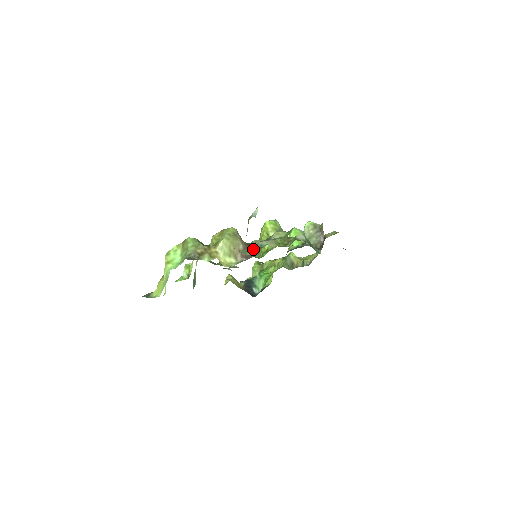
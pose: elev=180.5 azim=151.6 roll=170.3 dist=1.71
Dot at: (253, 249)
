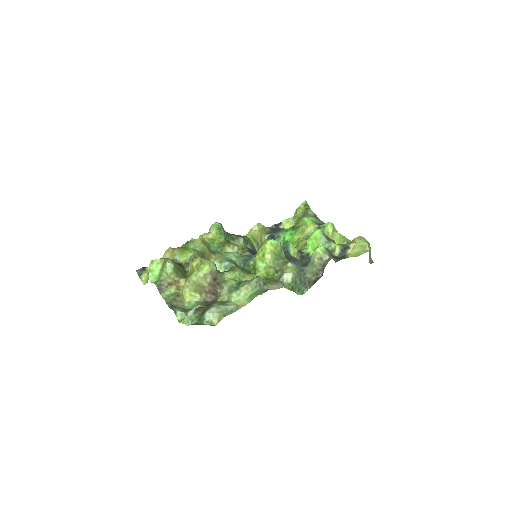
Dot at: (199, 315)
